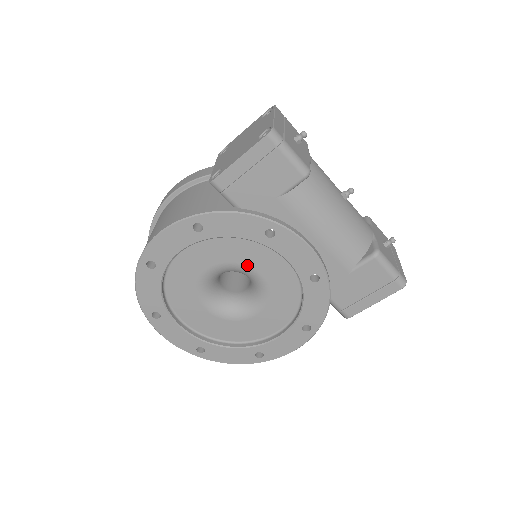
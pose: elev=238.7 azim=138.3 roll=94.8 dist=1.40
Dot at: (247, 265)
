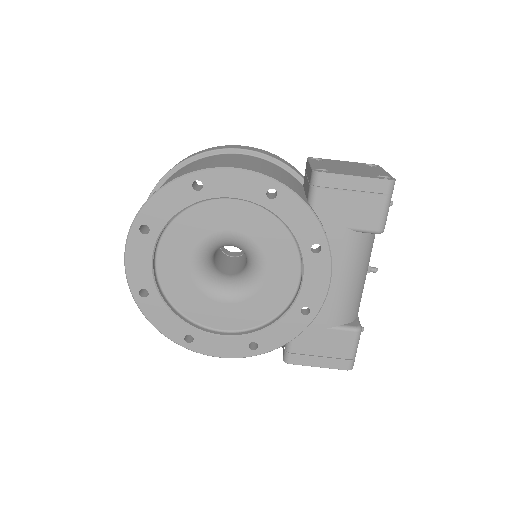
Dot at: (266, 257)
